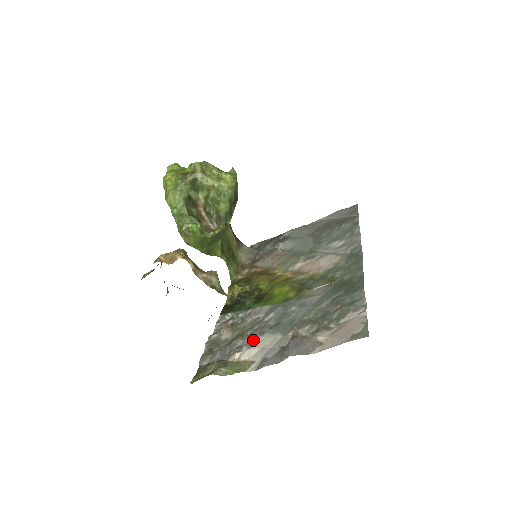
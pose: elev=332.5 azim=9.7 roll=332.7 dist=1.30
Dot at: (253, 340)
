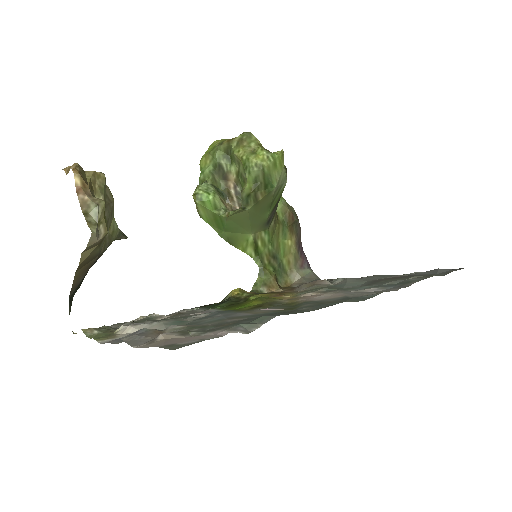
Dot at: (150, 323)
